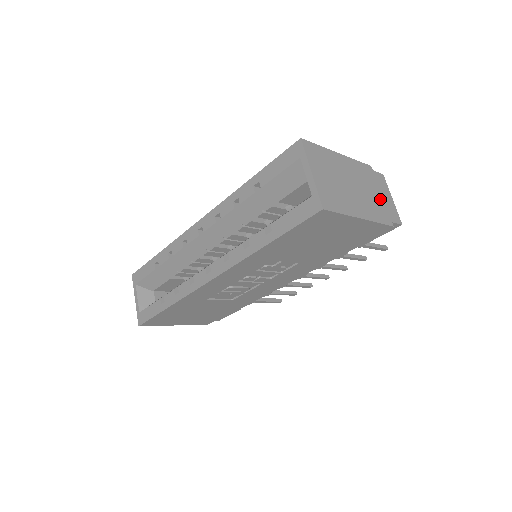
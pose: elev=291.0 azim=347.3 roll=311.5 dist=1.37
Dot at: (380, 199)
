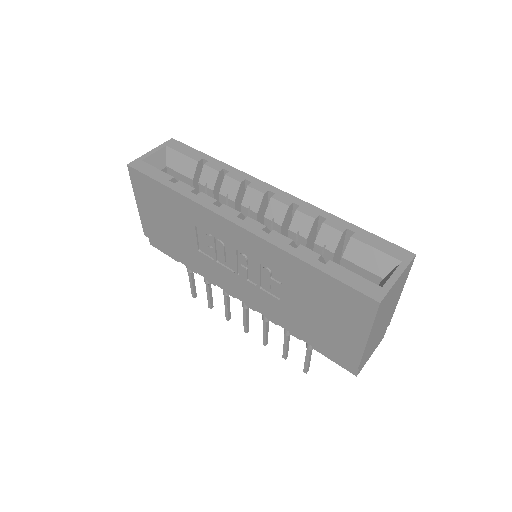
Dot at: (373, 346)
